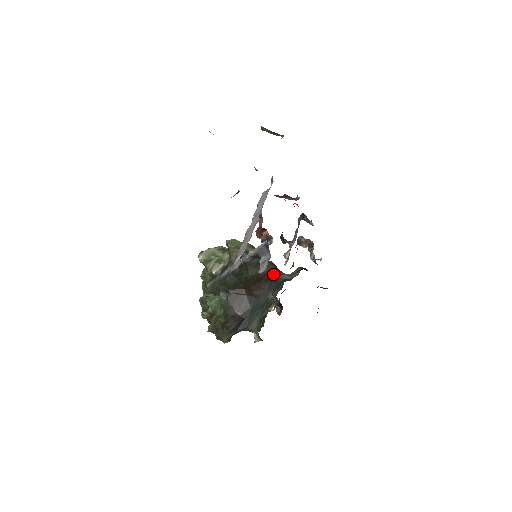
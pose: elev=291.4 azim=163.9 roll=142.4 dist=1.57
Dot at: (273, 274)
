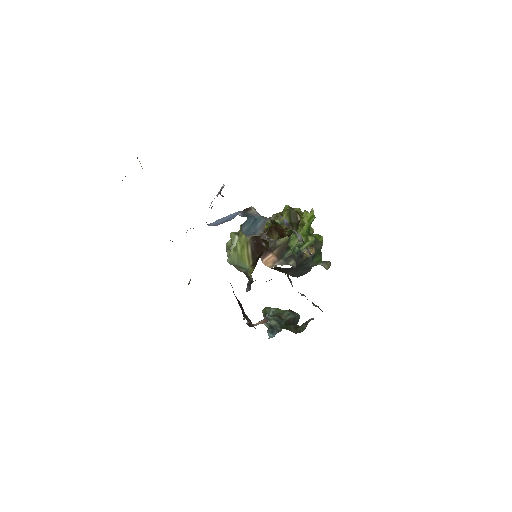
Dot at: occluded
